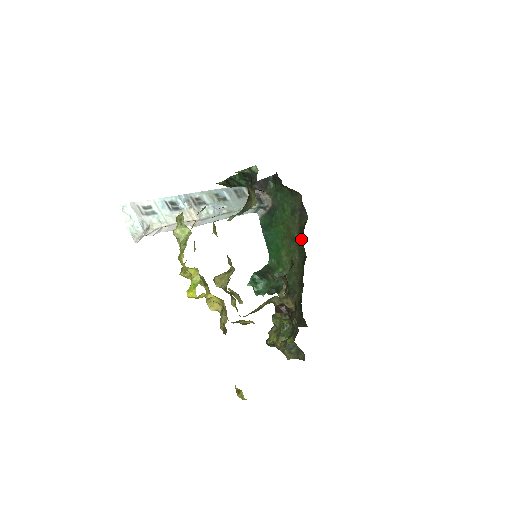
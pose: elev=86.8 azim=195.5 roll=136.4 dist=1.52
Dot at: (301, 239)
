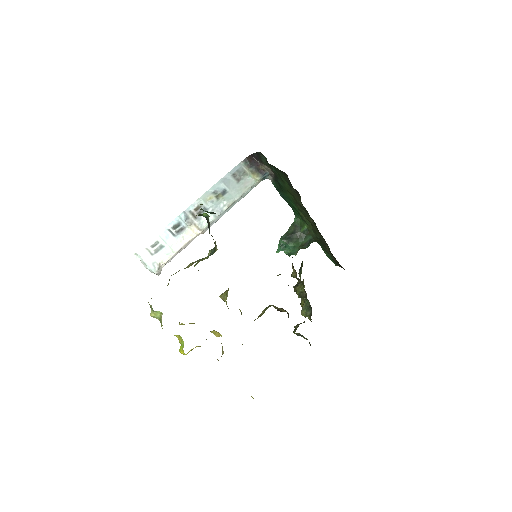
Dot at: (305, 209)
